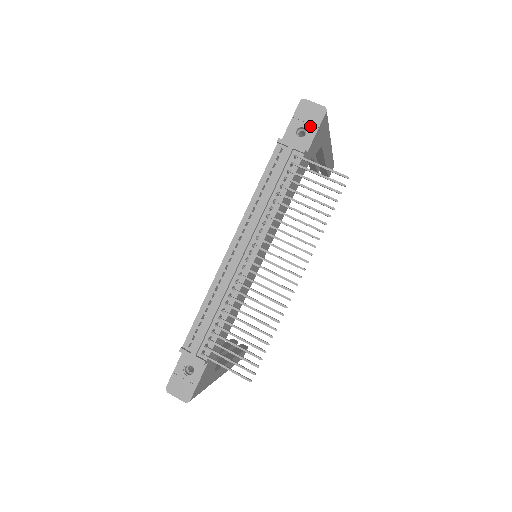
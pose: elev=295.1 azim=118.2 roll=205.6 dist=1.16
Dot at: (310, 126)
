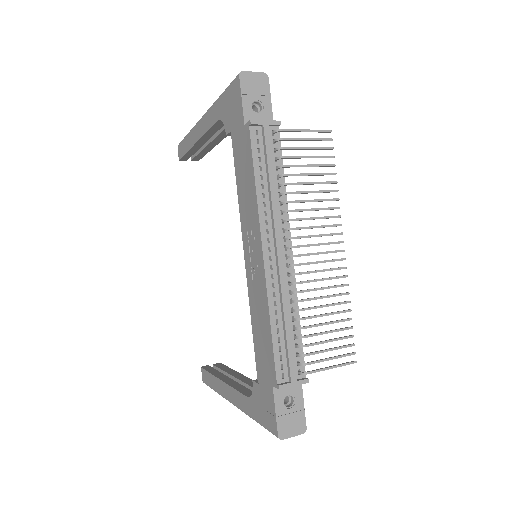
Dot at: (262, 97)
